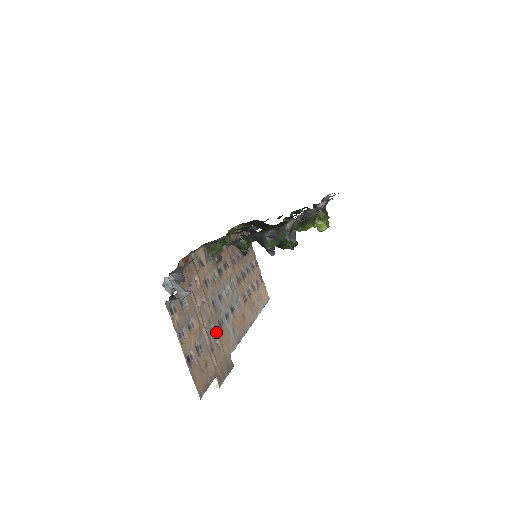
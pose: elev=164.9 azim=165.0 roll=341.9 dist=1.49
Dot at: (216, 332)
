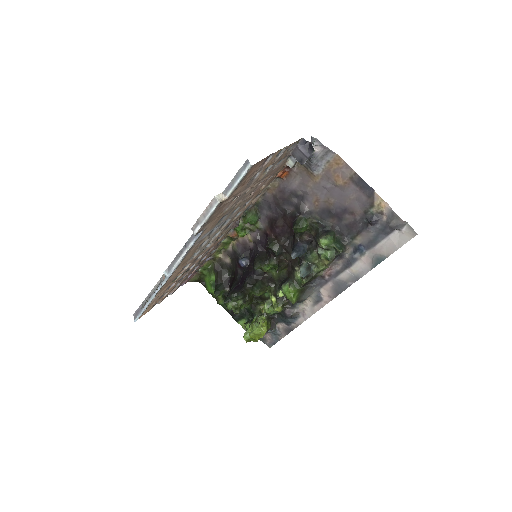
Dot at: (230, 208)
